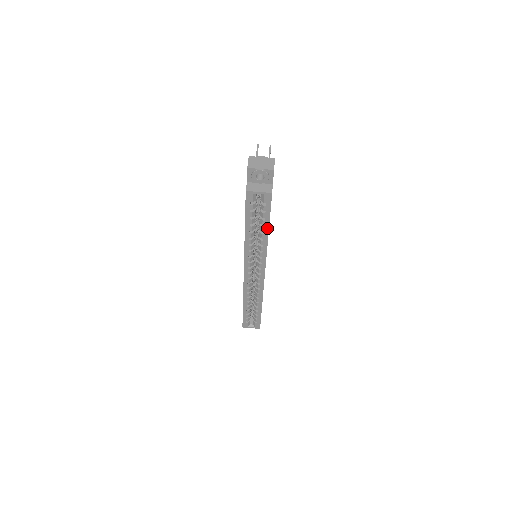
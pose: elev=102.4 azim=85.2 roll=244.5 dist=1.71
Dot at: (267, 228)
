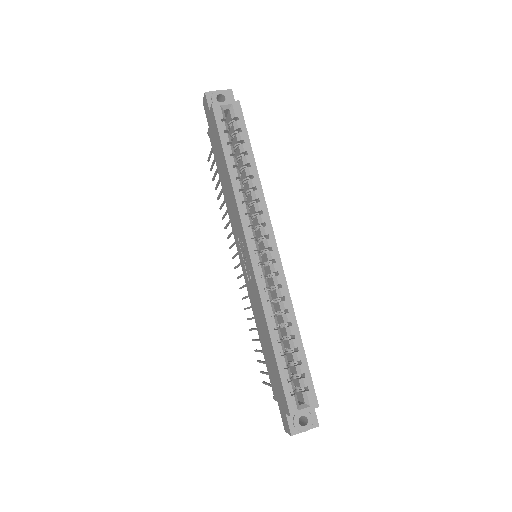
Dot at: (251, 155)
